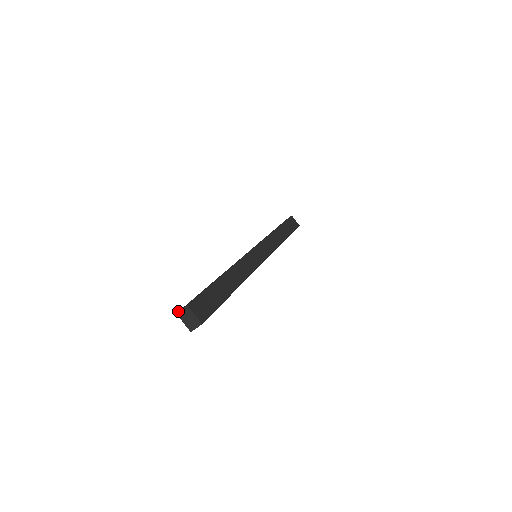
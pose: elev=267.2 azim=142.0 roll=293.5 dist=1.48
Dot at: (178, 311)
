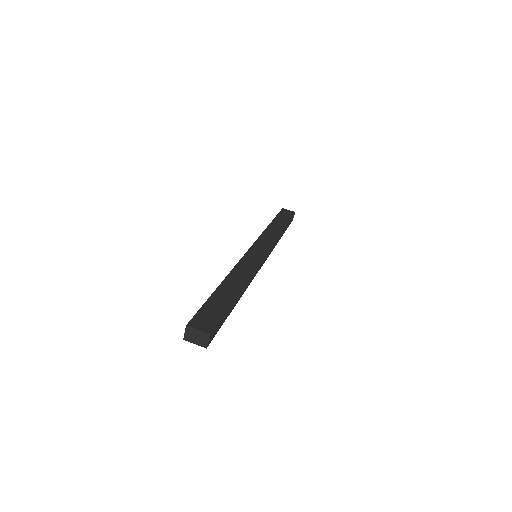
Dot at: (185, 337)
